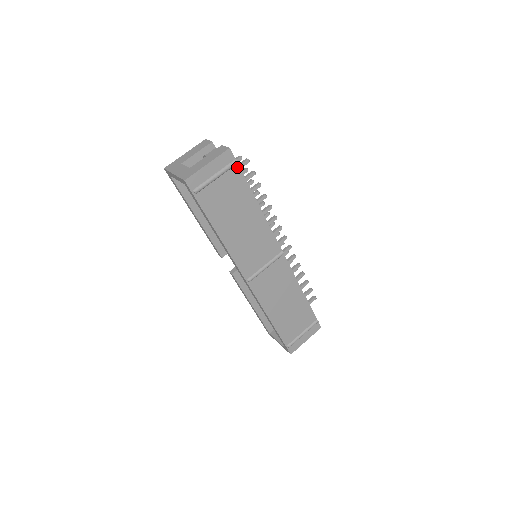
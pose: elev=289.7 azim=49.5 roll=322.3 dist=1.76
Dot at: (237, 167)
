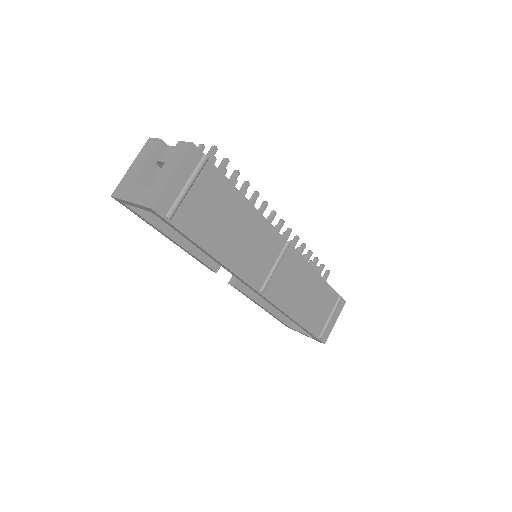
Dot at: (209, 164)
